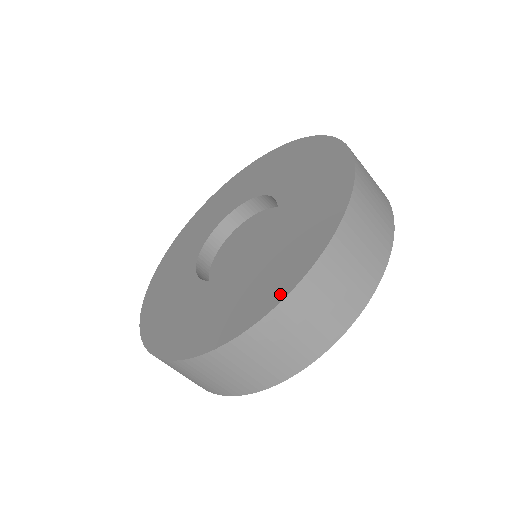
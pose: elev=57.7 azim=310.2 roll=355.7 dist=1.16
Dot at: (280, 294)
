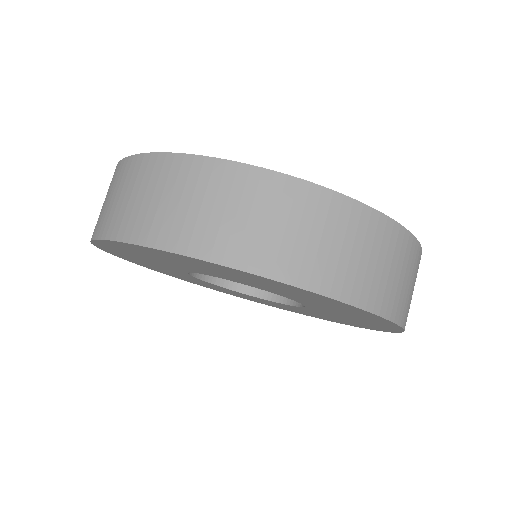
Dot at: (329, 192)
